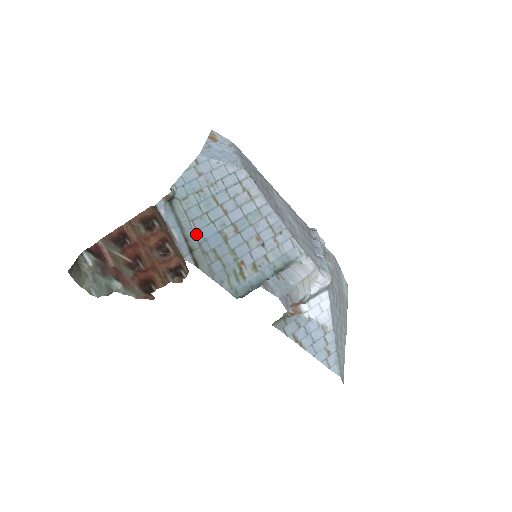
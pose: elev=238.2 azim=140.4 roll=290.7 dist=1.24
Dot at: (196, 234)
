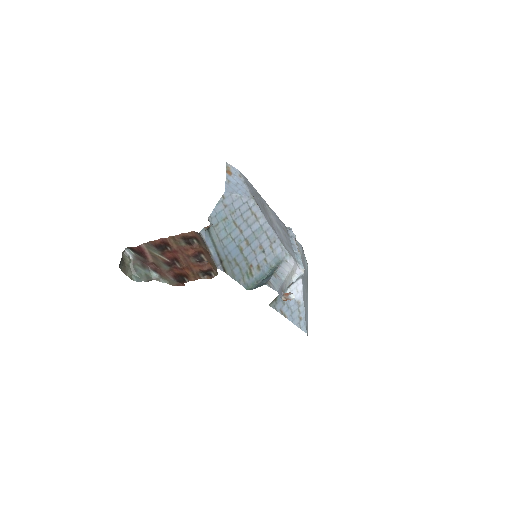
Dot at: (224, 250)
